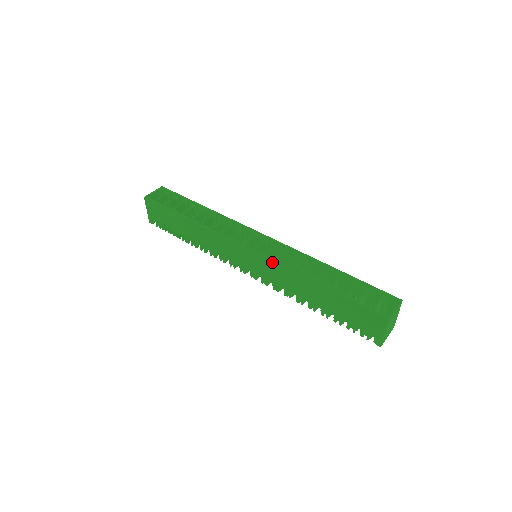
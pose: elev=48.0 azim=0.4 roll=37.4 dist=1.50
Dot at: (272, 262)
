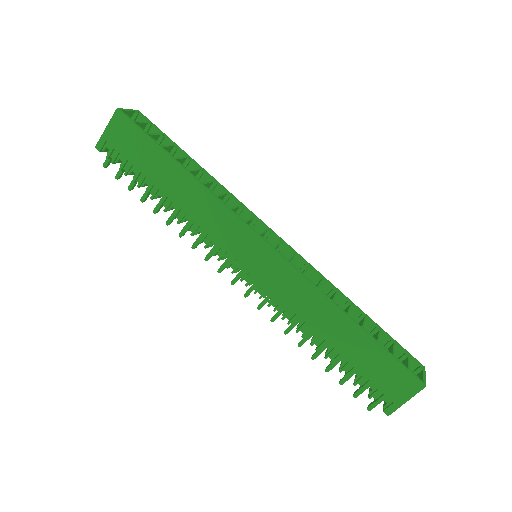
Dot at: (296, 271)
